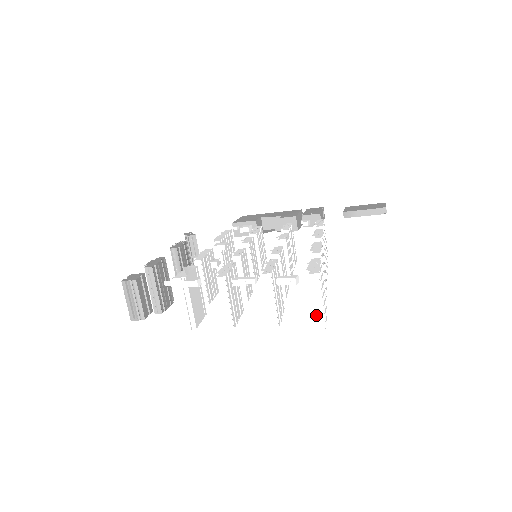
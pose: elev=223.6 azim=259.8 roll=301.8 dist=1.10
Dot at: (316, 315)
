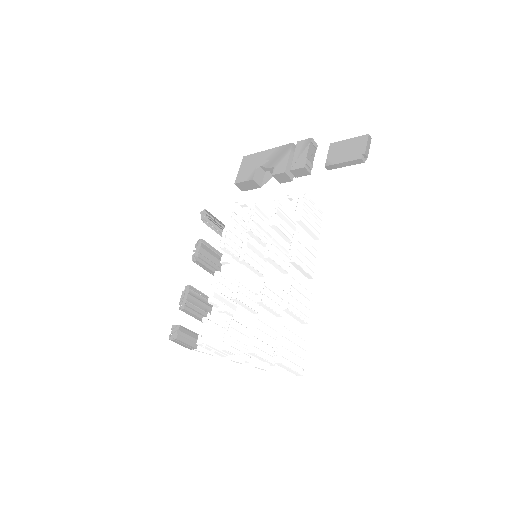
Dot at: occluded
